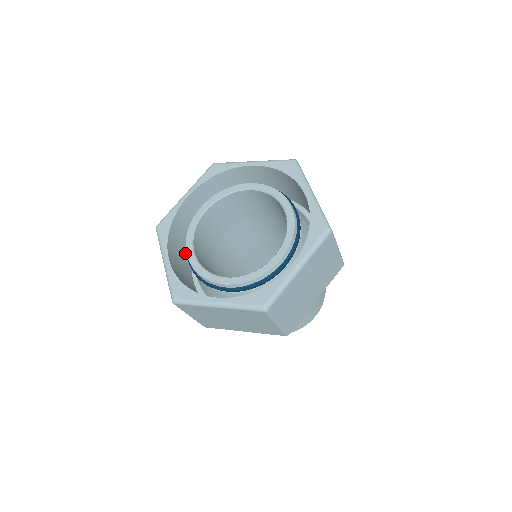
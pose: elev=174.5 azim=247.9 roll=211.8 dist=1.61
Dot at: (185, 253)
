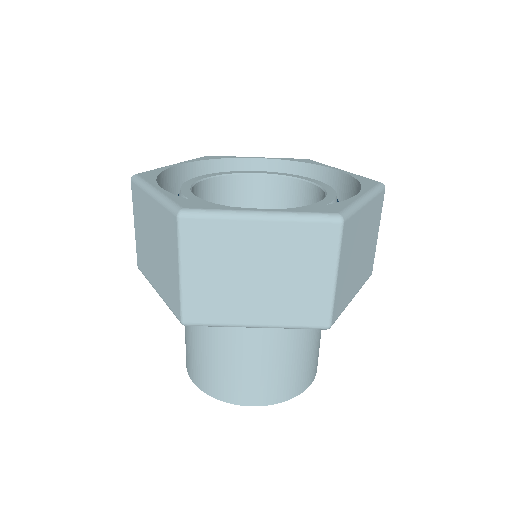
Dot at: occluded
